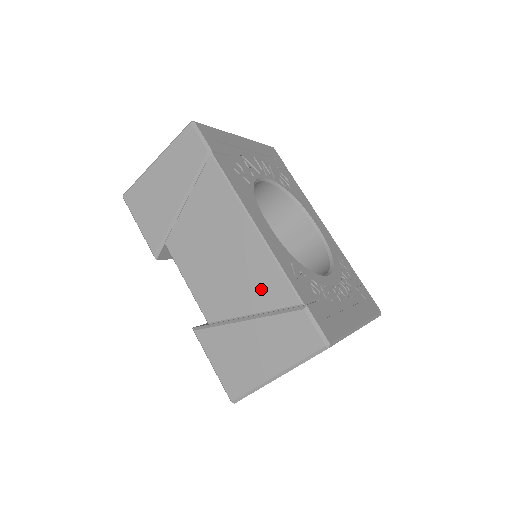
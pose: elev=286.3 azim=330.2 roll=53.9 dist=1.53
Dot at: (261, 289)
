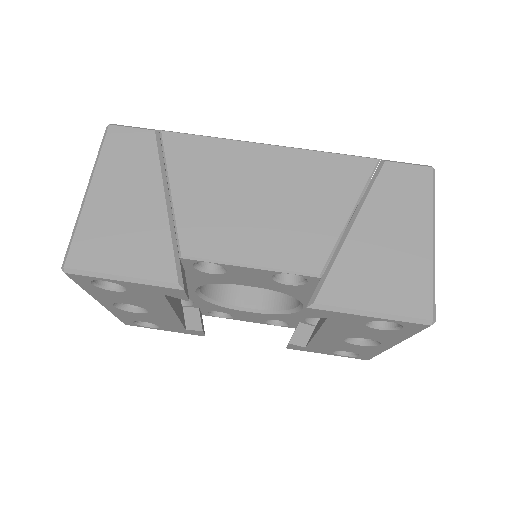
Dot at: (334, 184)
